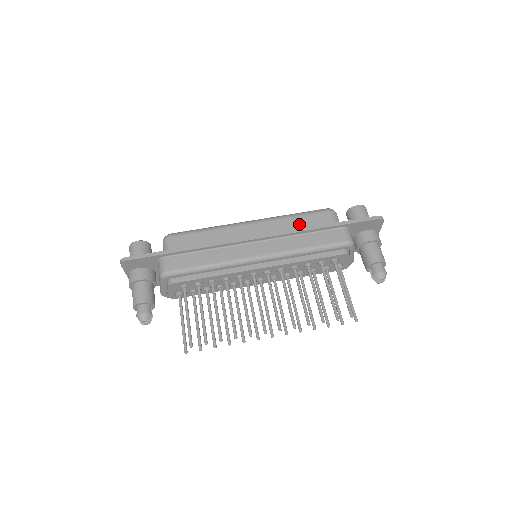
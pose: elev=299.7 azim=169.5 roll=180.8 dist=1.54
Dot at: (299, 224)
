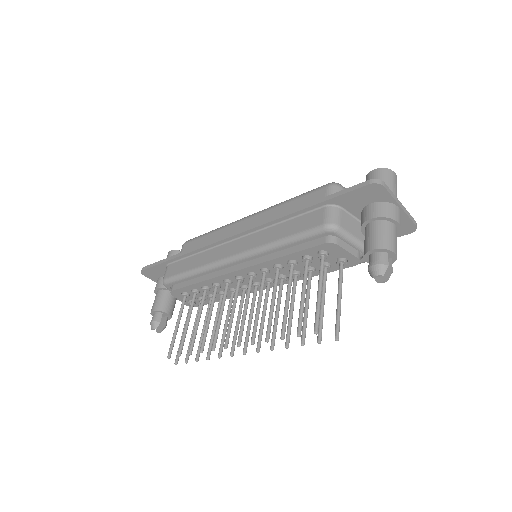
Dot at: (289, 210)
